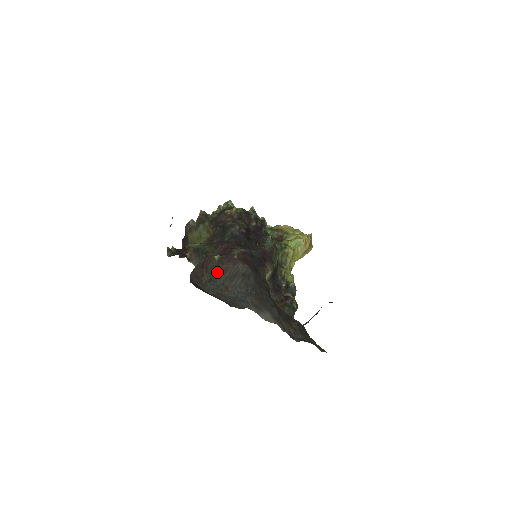
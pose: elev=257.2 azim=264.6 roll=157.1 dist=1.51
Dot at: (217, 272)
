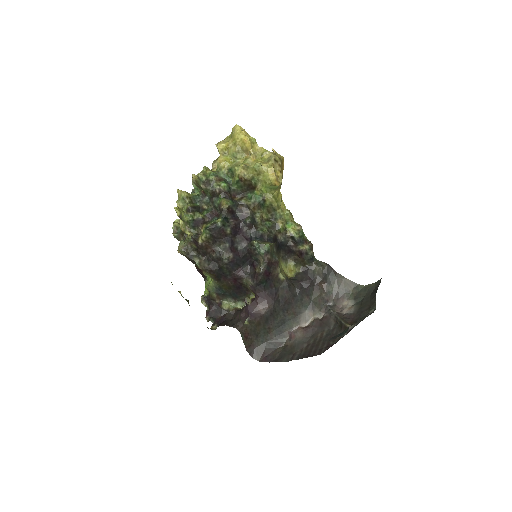
Dot at: (256, 329)
